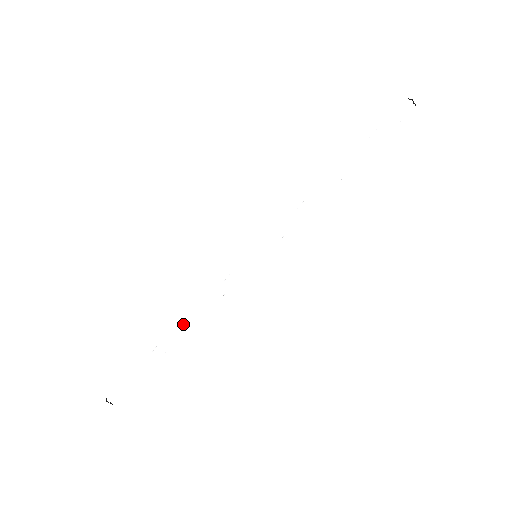
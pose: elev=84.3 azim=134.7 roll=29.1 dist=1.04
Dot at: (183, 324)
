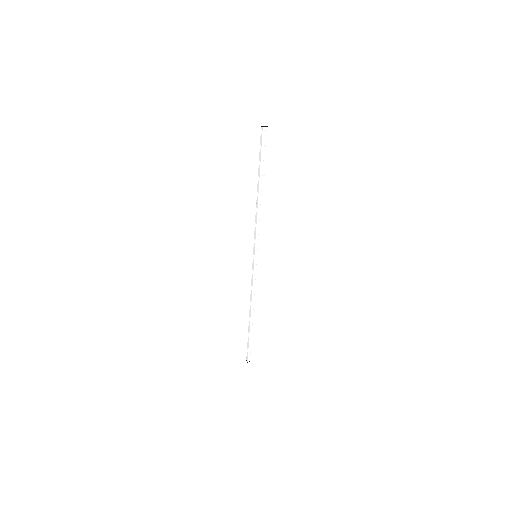
Dot at: (250, 309)
